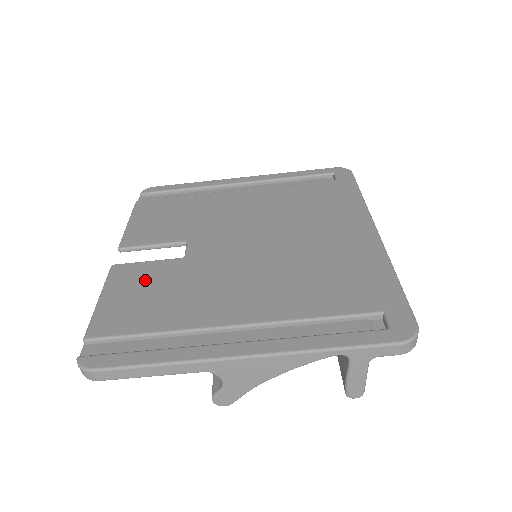
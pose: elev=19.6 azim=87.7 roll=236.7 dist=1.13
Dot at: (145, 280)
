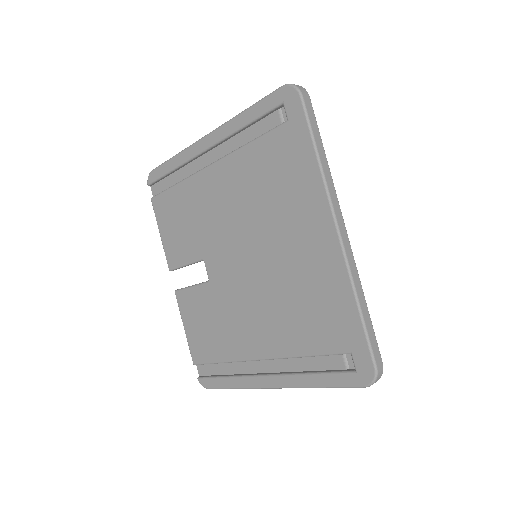
Dot at: (198, 310)
